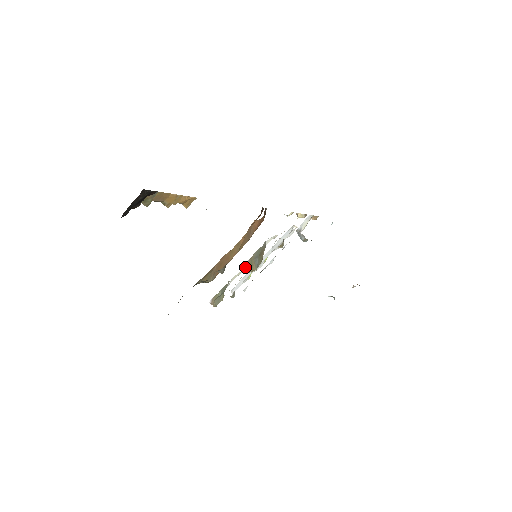
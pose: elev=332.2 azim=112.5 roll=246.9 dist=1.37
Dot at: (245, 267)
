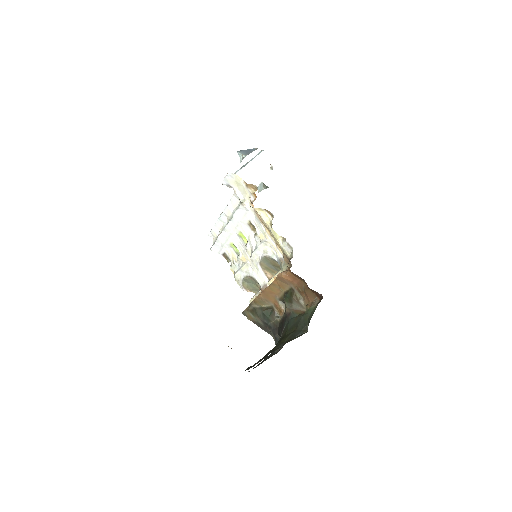
Dot at: (265, 273)
